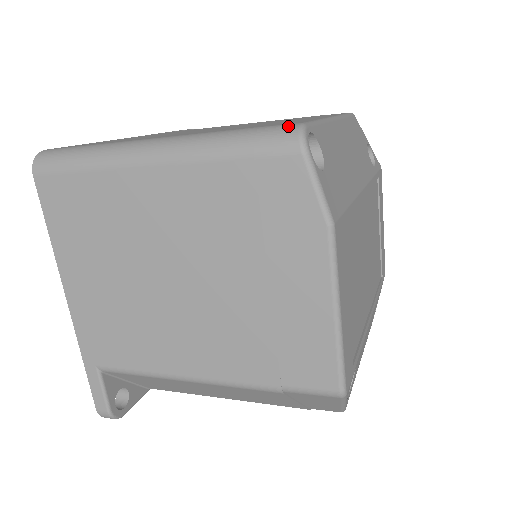
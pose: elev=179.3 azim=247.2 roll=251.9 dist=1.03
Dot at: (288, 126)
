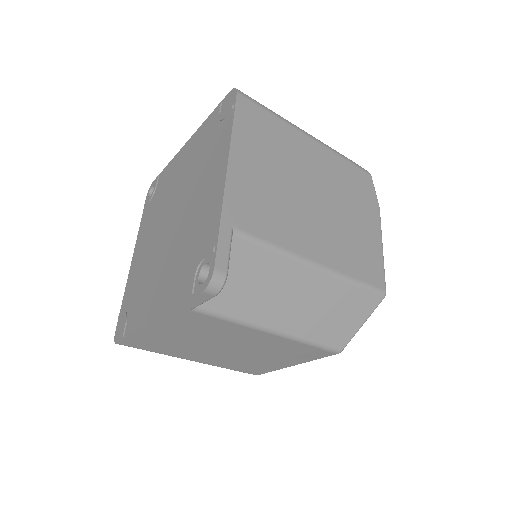
Dot at: occluded
